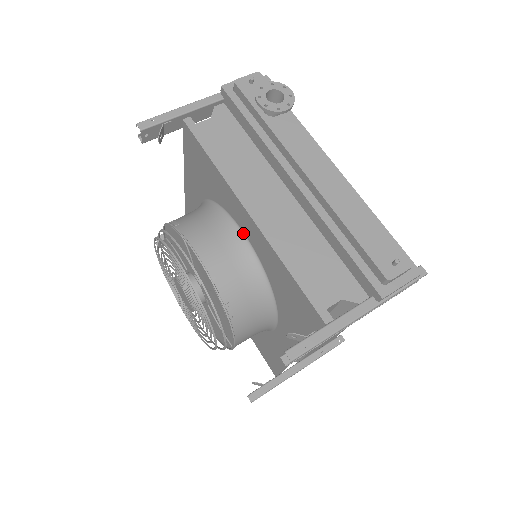
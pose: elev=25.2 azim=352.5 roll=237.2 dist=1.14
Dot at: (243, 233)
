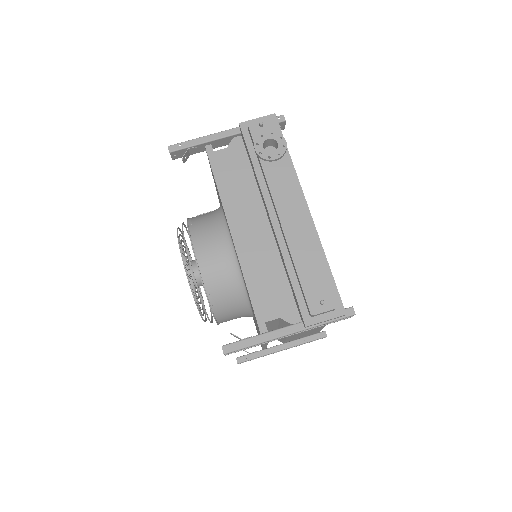
Dot at: (233, 244)
